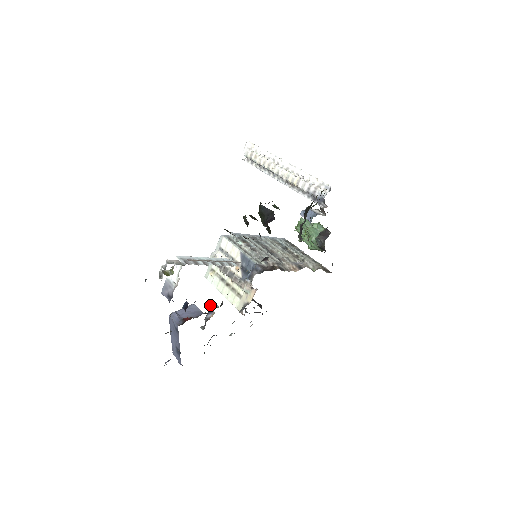
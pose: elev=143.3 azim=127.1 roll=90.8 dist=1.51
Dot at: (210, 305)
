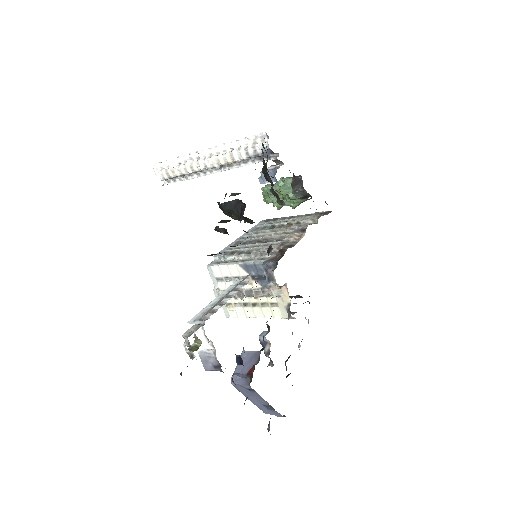
Dot at: occluded
